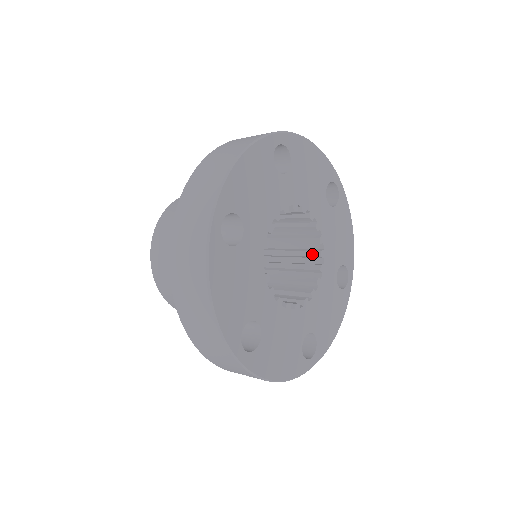
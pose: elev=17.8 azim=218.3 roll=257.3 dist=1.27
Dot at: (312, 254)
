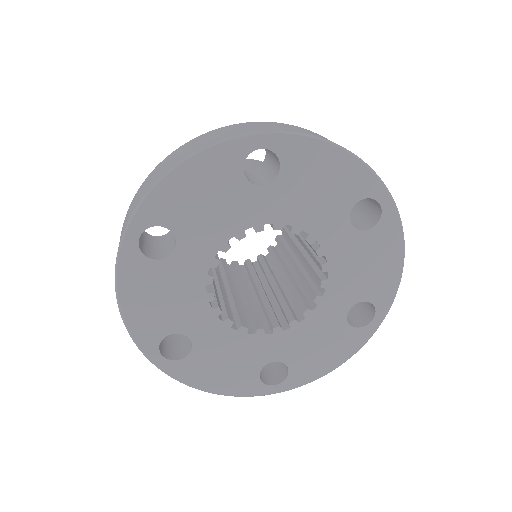
Dot at: (316, 278)
